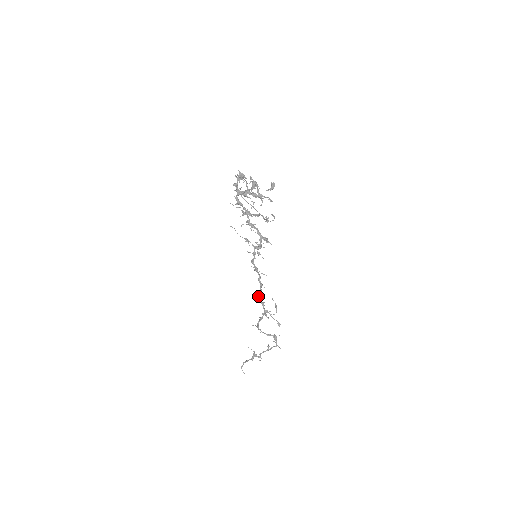
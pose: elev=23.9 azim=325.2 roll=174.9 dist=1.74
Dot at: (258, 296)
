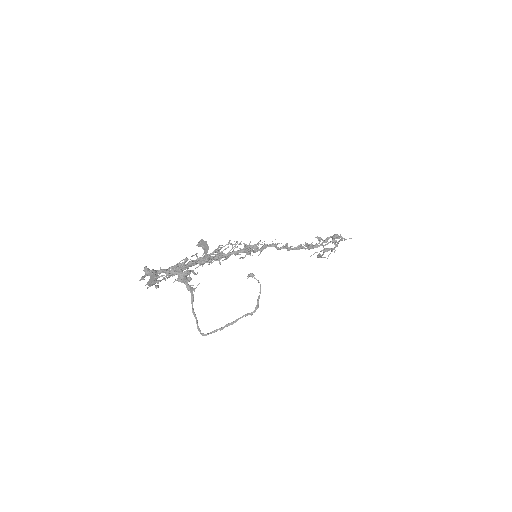
Dot at: (289, 250)
